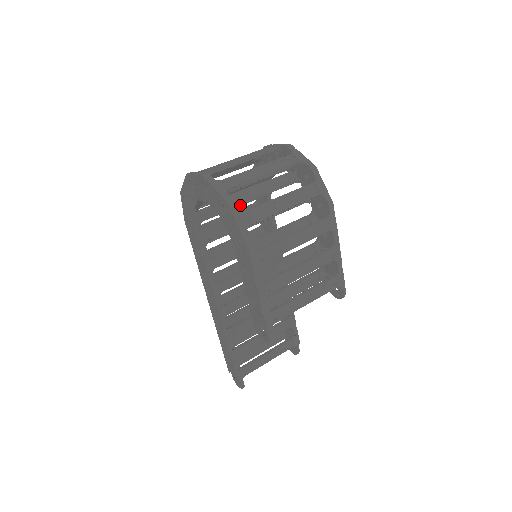
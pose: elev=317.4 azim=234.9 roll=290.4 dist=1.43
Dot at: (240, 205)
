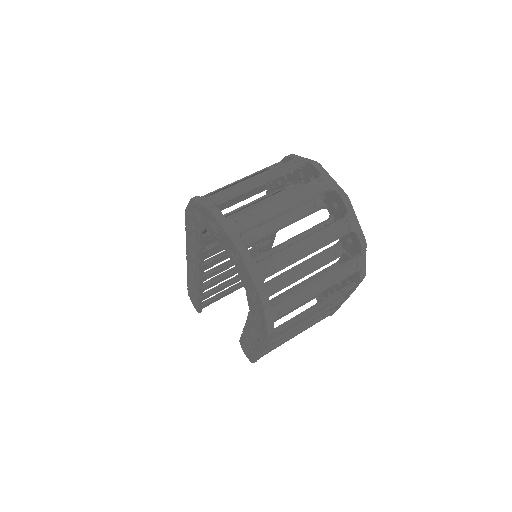
Dot at: occluded
